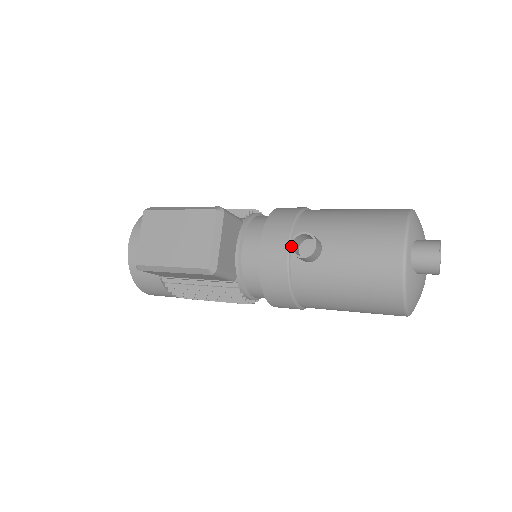
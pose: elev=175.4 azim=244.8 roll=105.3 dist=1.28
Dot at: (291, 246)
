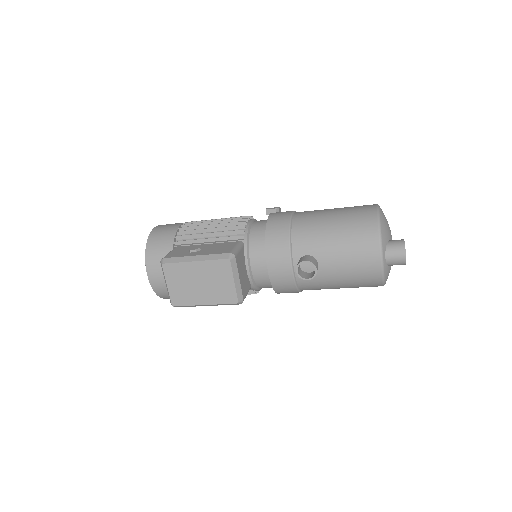
Dot at: (297, 272)
